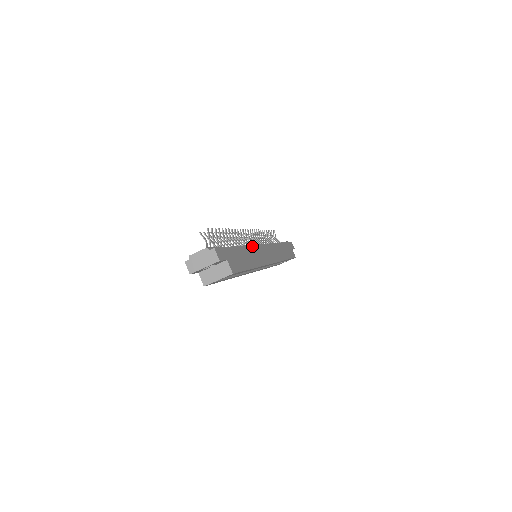
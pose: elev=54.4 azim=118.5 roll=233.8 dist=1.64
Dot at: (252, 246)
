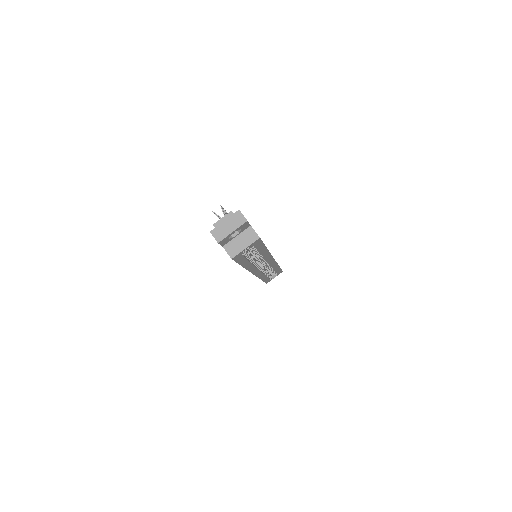
Dot at: occluded
